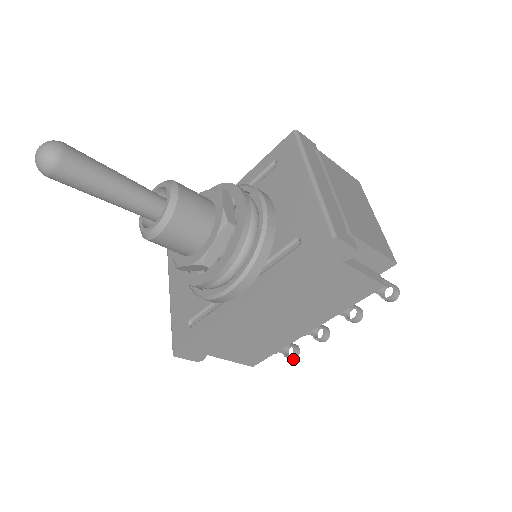
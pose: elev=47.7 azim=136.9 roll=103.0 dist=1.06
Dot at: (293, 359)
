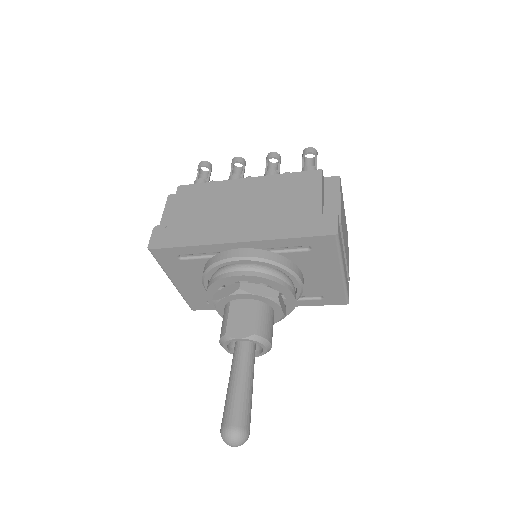
Dot at: occluded
